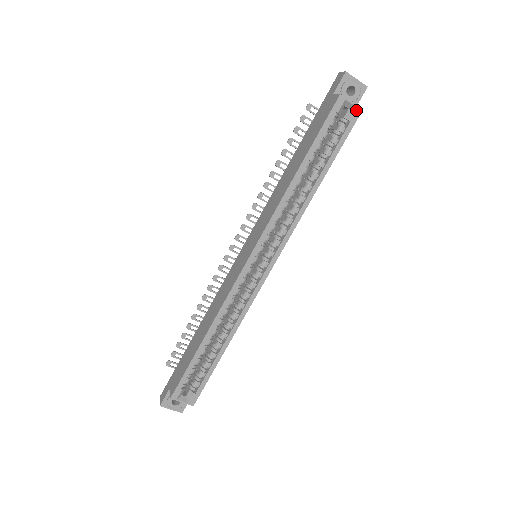
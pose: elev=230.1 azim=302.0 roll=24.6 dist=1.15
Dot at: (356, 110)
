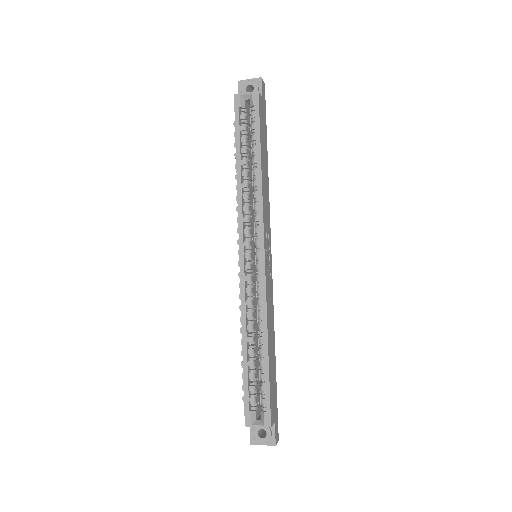
Dot at: (253, 95)
